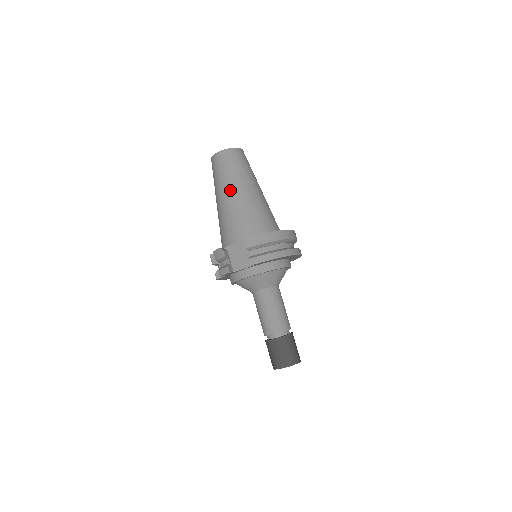
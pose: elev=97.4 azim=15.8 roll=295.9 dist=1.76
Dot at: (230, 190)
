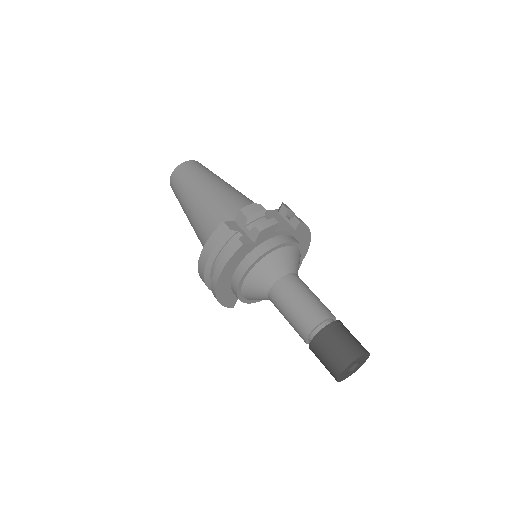
Dot at: (224, 182)
